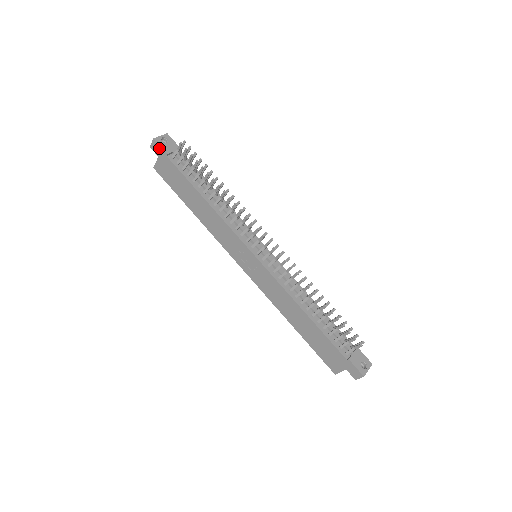
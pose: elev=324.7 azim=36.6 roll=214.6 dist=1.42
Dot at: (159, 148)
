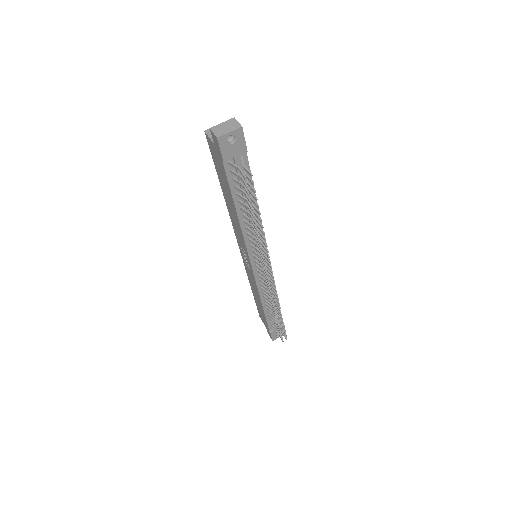
Dot at: (218, 148)
